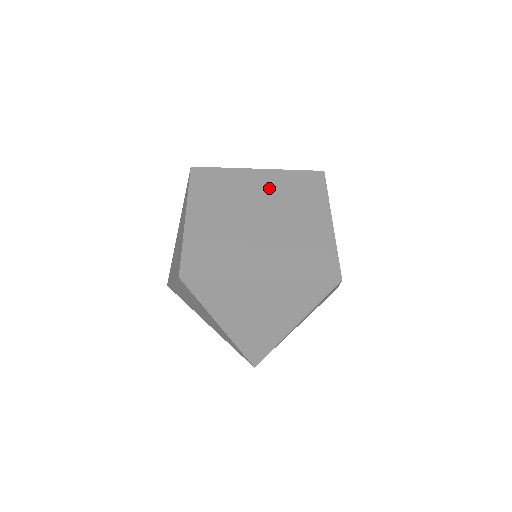
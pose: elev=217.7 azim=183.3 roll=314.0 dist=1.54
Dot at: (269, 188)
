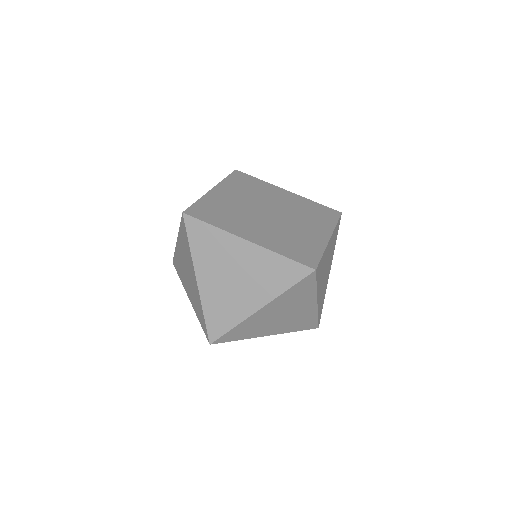
Dot at: (289, 202)
